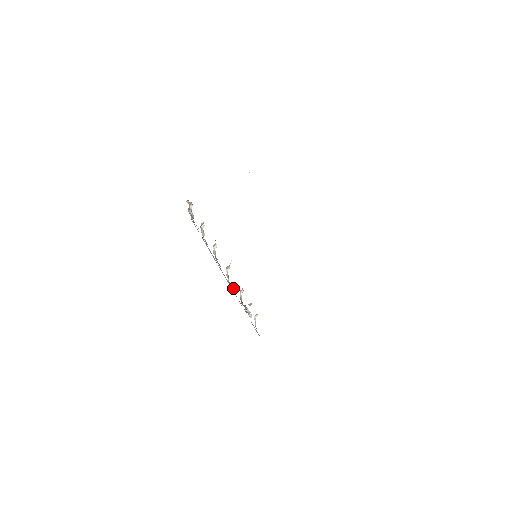
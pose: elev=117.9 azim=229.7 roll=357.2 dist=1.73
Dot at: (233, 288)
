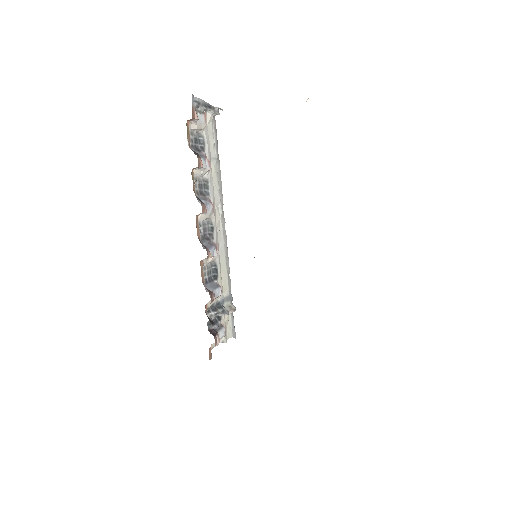
Dot at: (216, 273)
